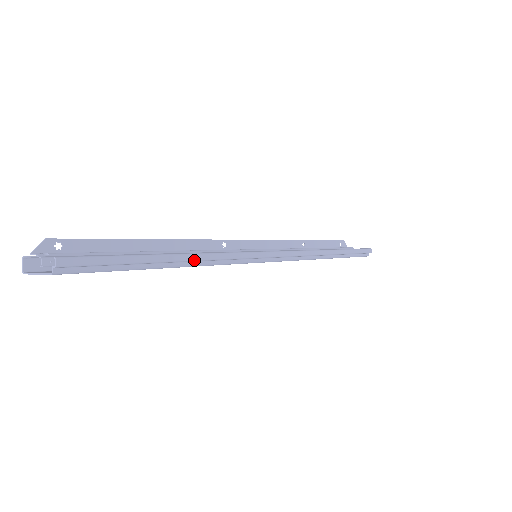
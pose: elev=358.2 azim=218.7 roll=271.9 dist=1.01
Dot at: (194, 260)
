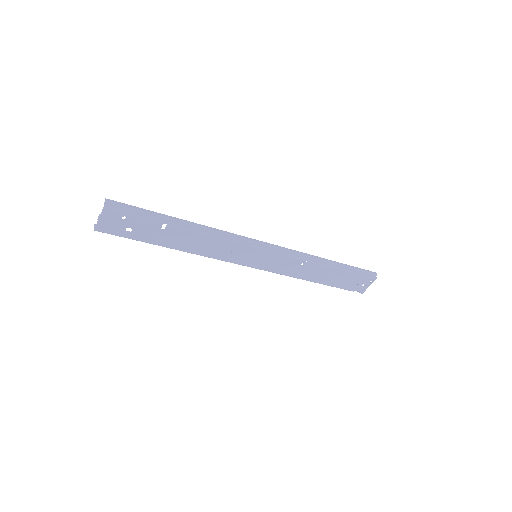
Dot at: (194, 225)
